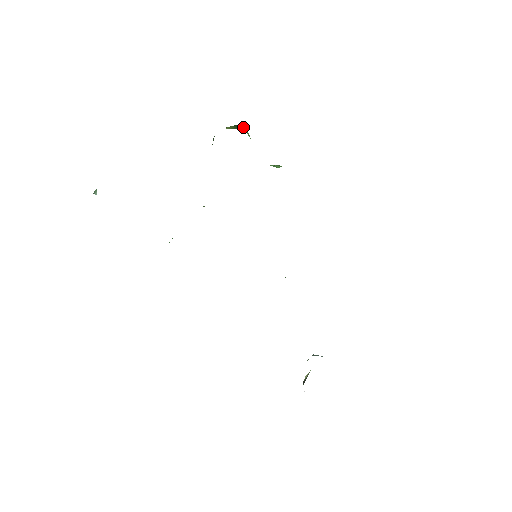
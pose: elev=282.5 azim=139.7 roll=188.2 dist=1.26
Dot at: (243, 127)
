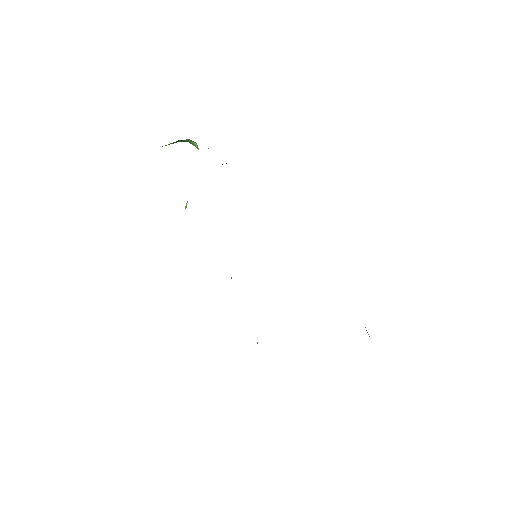
Dot at: (189, 140)
